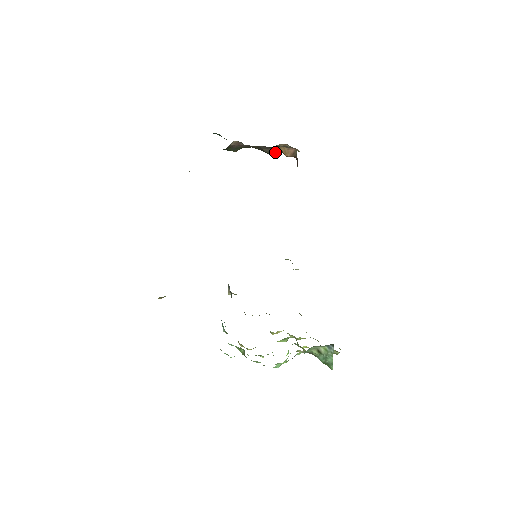
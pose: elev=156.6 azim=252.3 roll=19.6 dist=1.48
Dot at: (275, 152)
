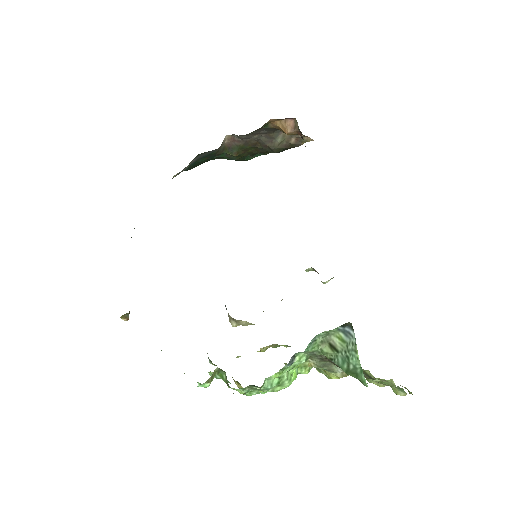
Dot at: (283, 148)
